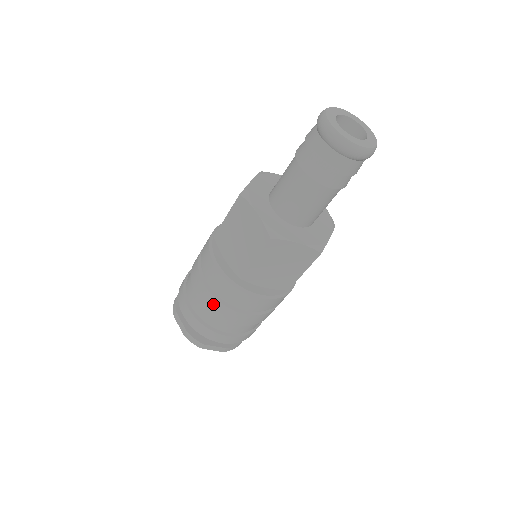
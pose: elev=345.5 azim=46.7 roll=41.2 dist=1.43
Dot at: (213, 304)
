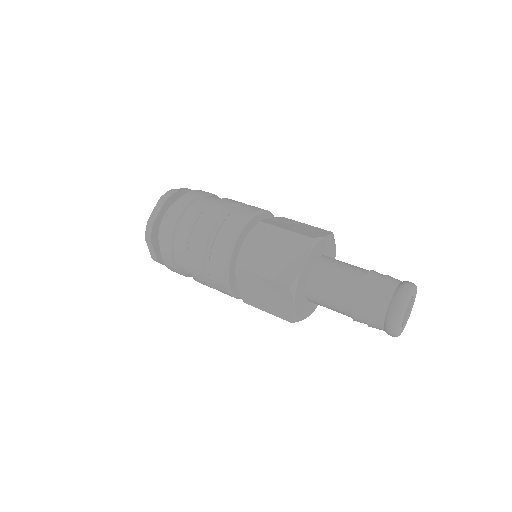
Dot at: (203, 283)
